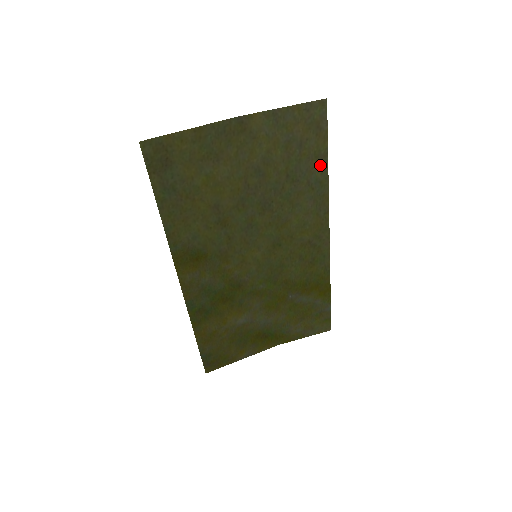
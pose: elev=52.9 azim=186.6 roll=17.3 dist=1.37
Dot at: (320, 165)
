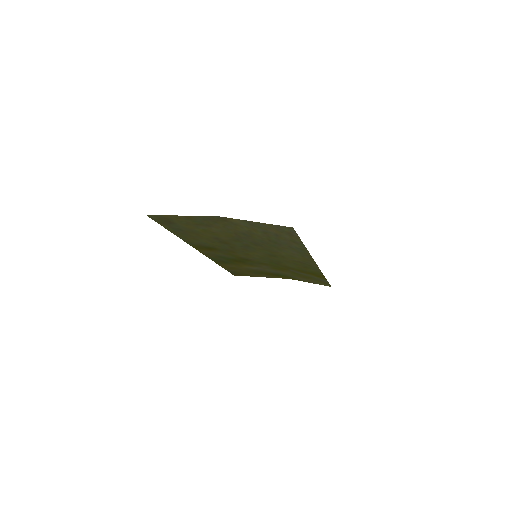
Dot at: (298, 244)
